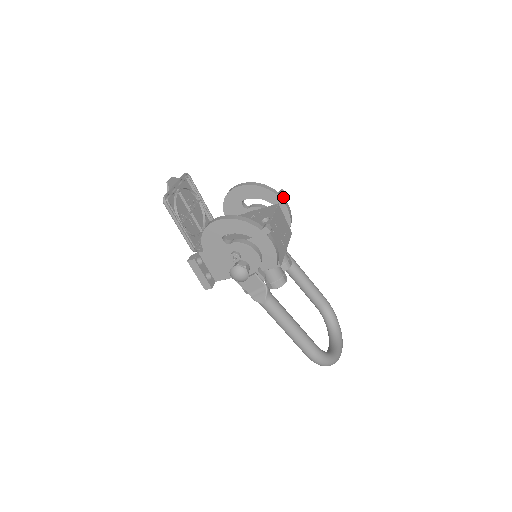
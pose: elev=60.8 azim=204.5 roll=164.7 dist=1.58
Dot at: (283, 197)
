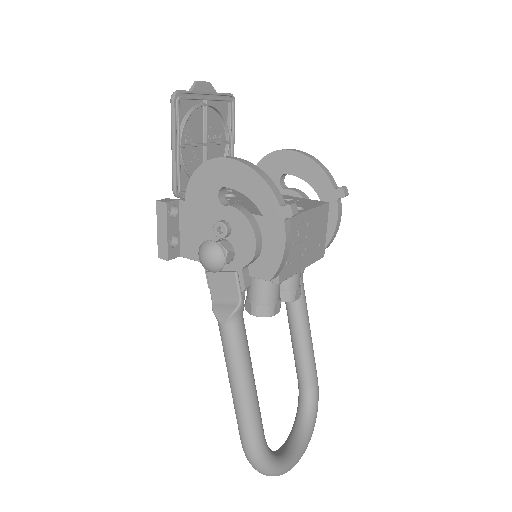
Dot at: (341, 197)
